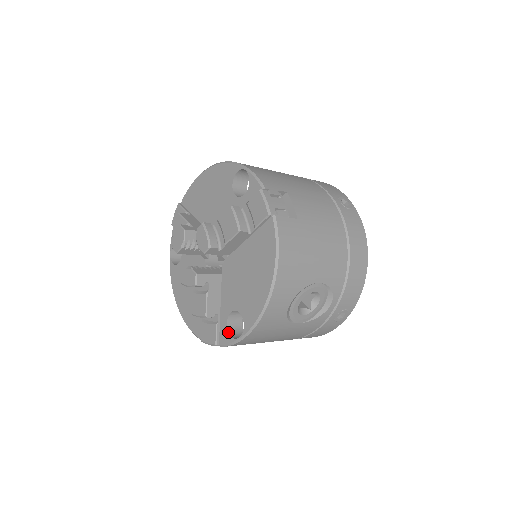
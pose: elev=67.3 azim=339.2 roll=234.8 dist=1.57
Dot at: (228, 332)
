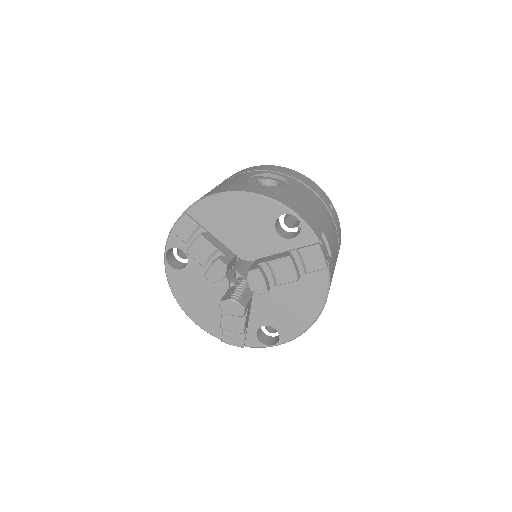
Dot at: (258, 339)
